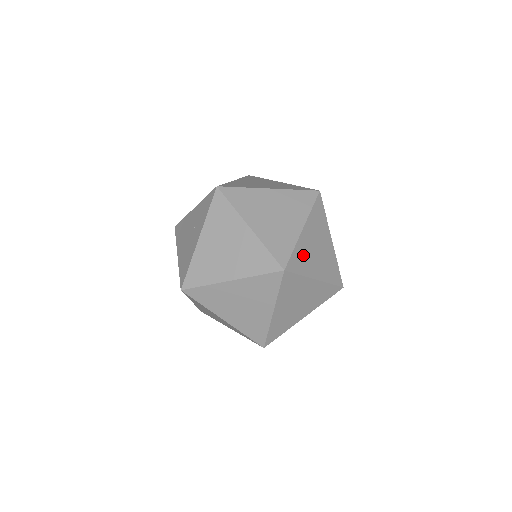
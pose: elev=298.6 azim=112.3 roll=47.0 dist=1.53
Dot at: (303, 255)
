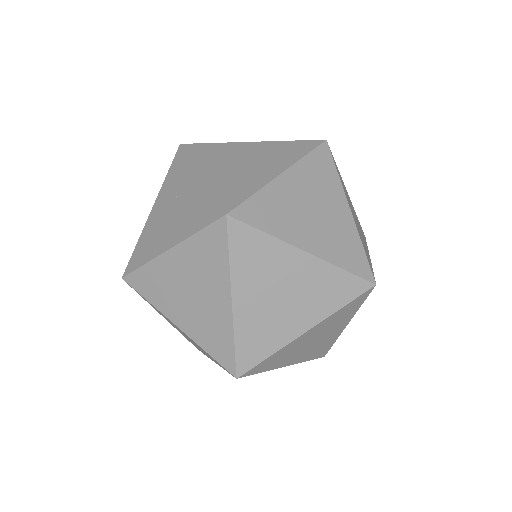
Dot at: occluded
